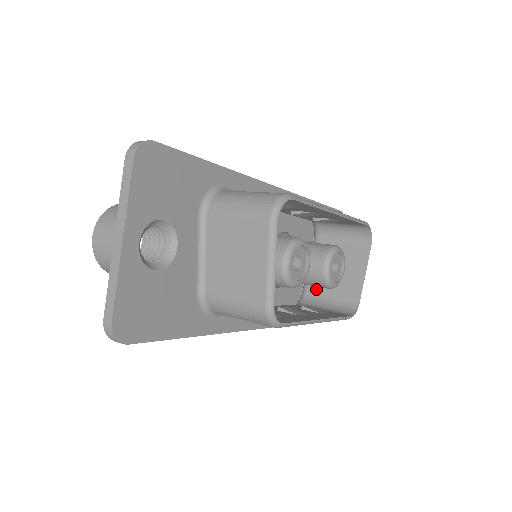
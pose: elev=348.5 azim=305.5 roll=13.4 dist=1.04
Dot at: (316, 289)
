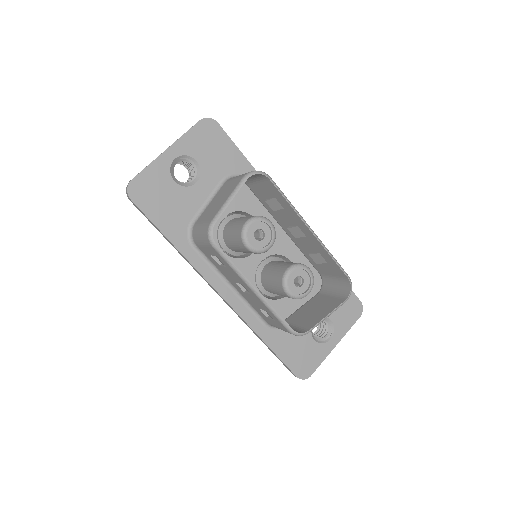
Dot at: (291, 319)
